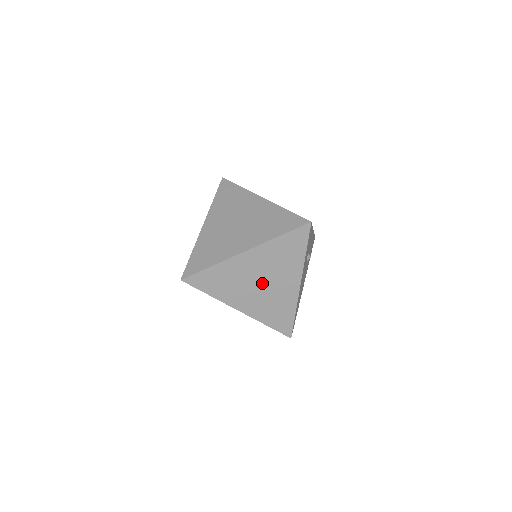
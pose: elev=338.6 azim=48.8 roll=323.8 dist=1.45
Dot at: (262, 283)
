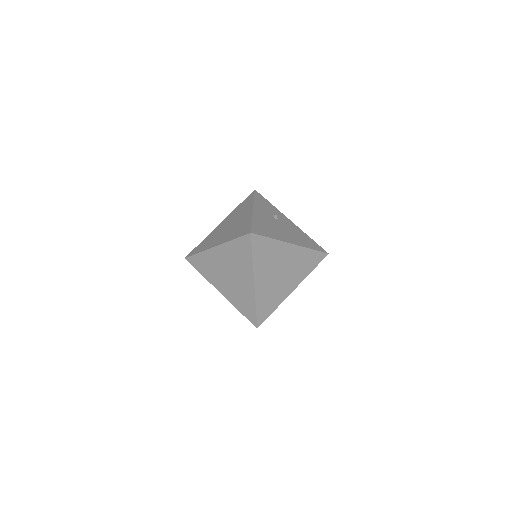
Dot at: (230, 226)
